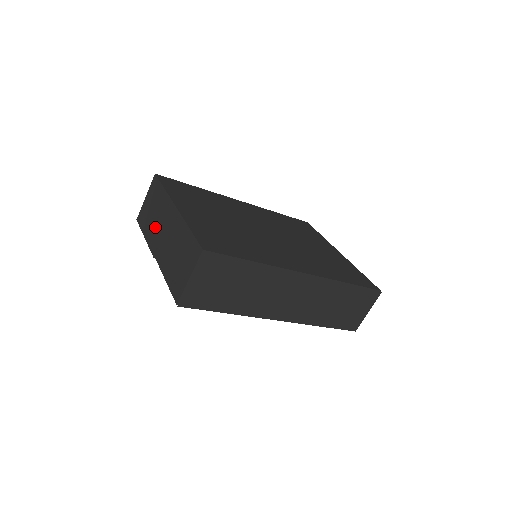
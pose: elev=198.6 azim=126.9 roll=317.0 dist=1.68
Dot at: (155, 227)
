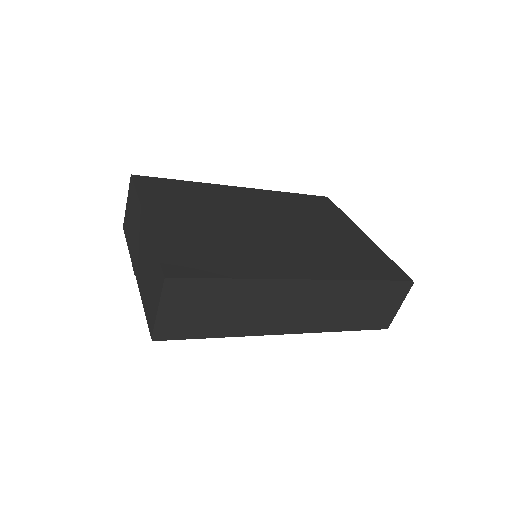
Dot at: (134, 239)
